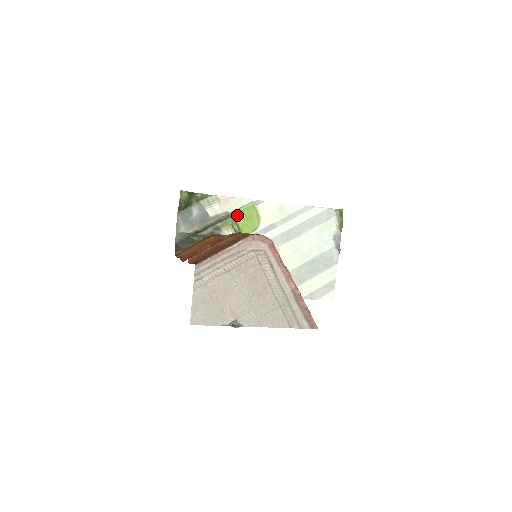
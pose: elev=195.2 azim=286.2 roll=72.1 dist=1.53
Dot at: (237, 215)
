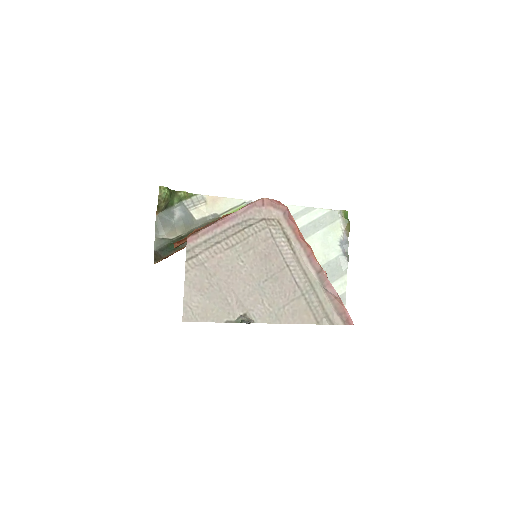
Dot at: occluded
